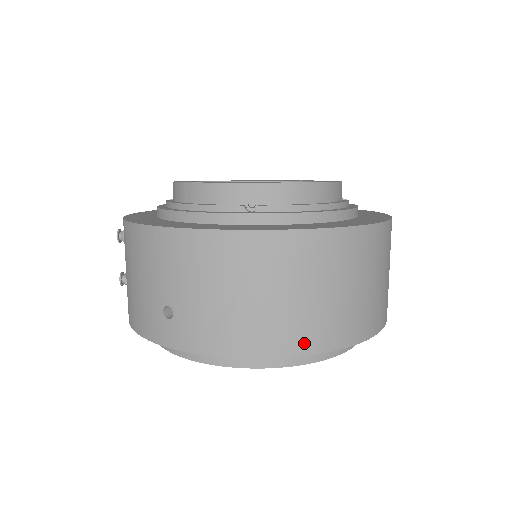
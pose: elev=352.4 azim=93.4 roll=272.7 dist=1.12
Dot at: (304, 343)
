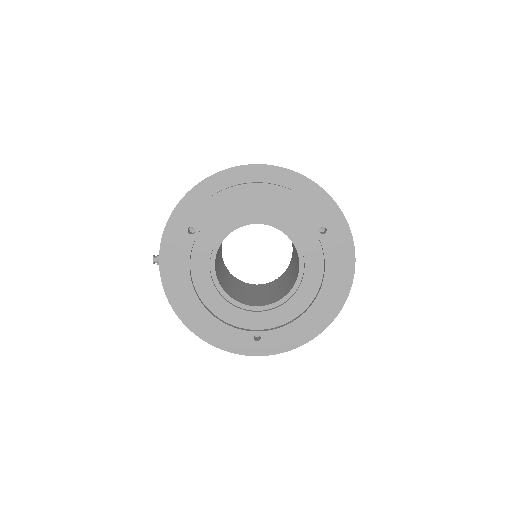
Dot at: occluded
